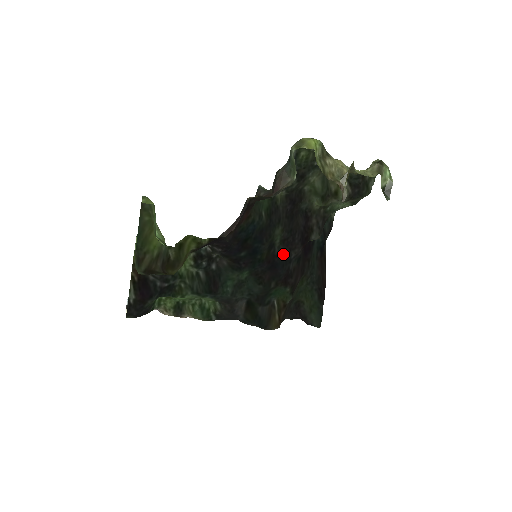
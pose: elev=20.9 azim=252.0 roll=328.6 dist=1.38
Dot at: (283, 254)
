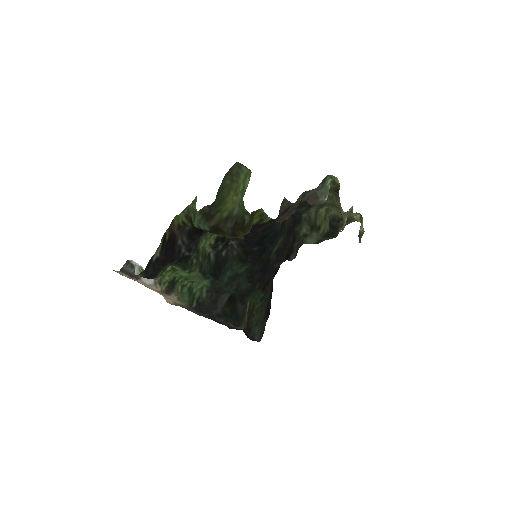
Dot at: (273, 262)
